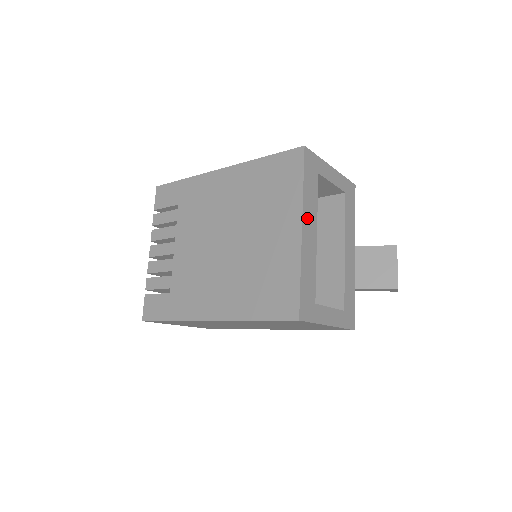
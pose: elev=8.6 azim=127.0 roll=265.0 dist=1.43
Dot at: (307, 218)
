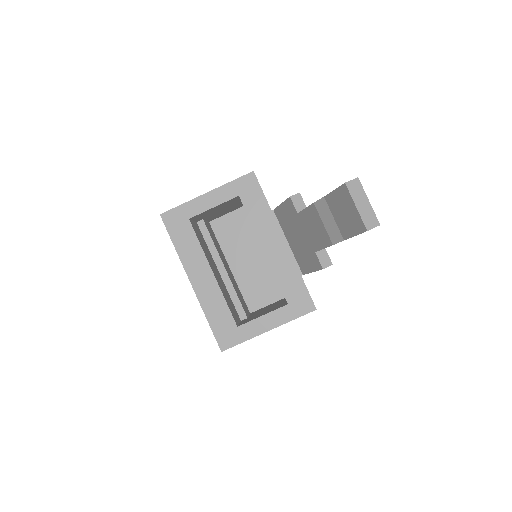
Dot at: (193, 269)
